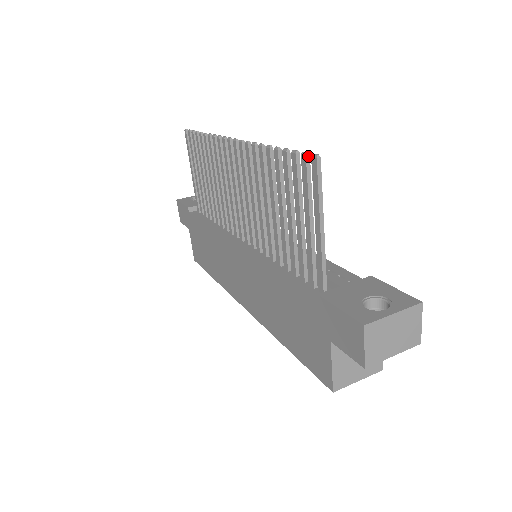
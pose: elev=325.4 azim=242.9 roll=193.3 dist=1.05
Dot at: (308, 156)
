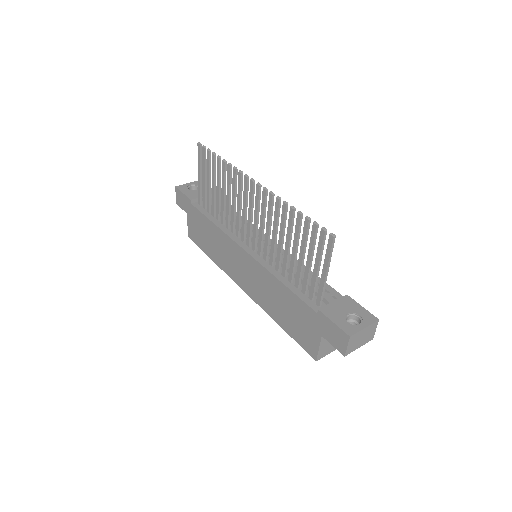
Dot at: (326, 231)
